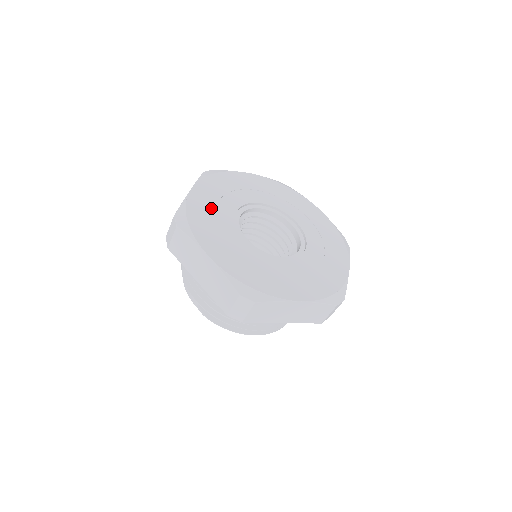
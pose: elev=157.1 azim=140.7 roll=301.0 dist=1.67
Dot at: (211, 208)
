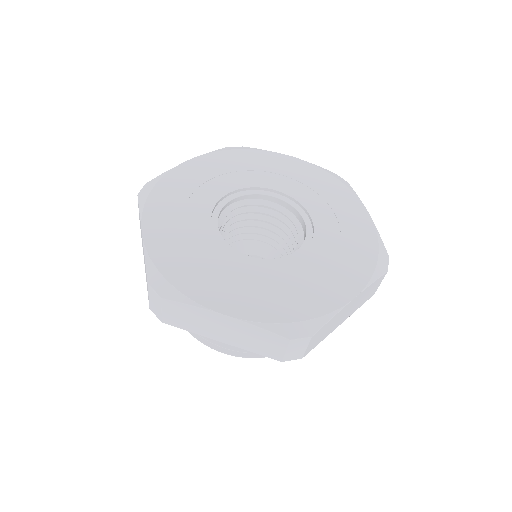
Dot at: (195, 183)
